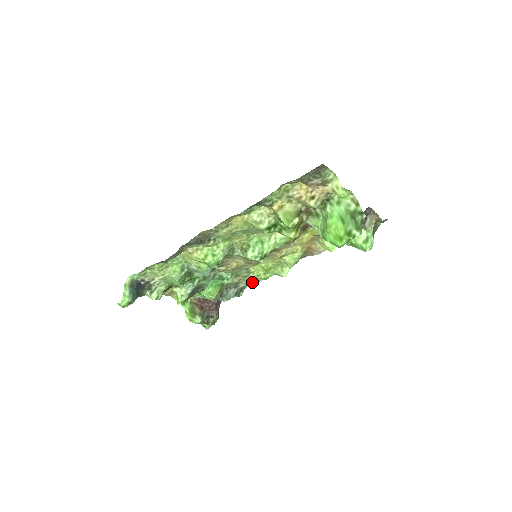
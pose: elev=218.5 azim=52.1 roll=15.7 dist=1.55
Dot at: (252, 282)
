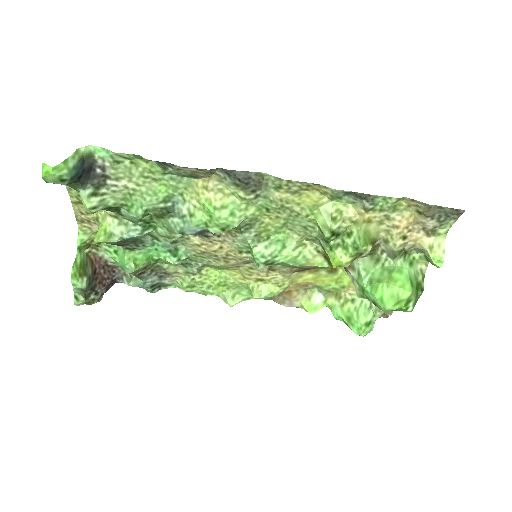
Dot at: (186, 285)
